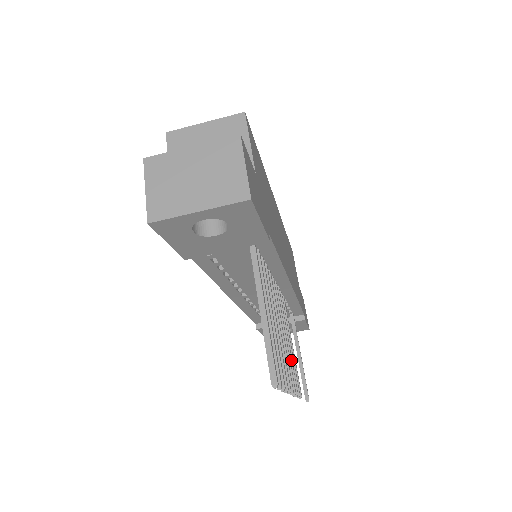
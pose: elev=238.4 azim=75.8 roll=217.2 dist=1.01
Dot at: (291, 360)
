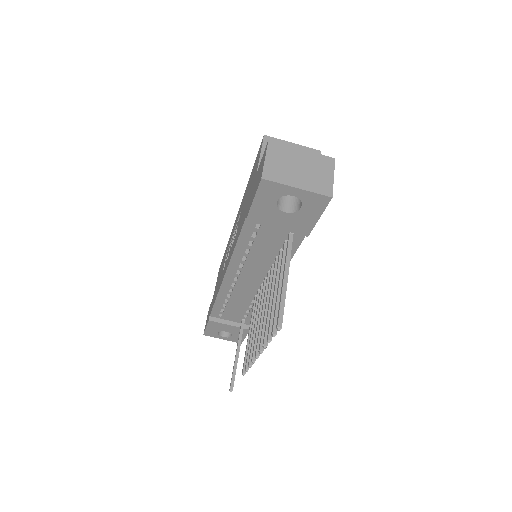
Dot at: occluded
